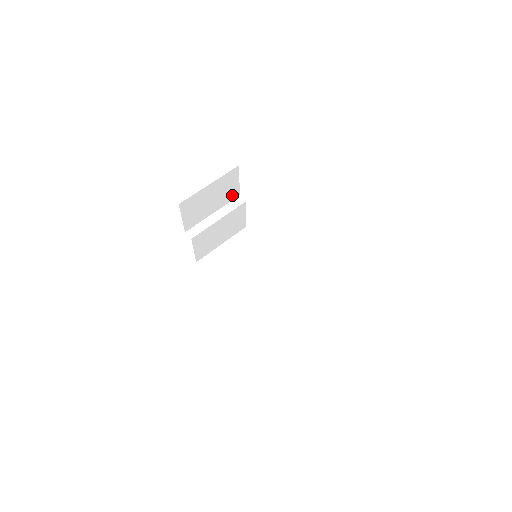
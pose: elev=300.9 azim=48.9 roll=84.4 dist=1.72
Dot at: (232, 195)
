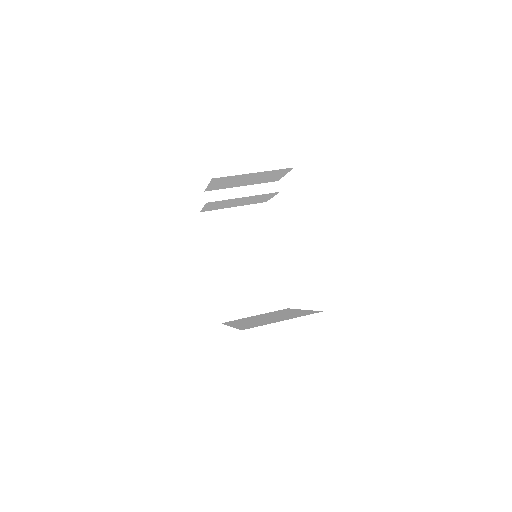
Dot at: (270, 180)
